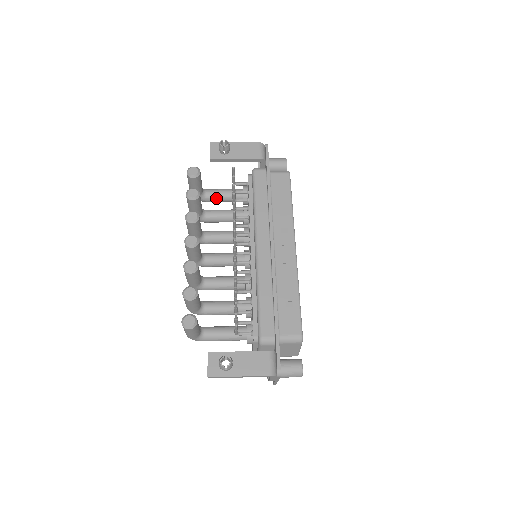
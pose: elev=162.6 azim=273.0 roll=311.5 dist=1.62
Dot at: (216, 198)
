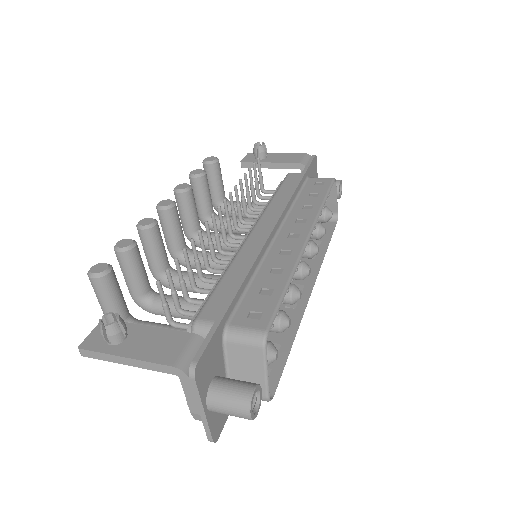
Dot at: occluded
